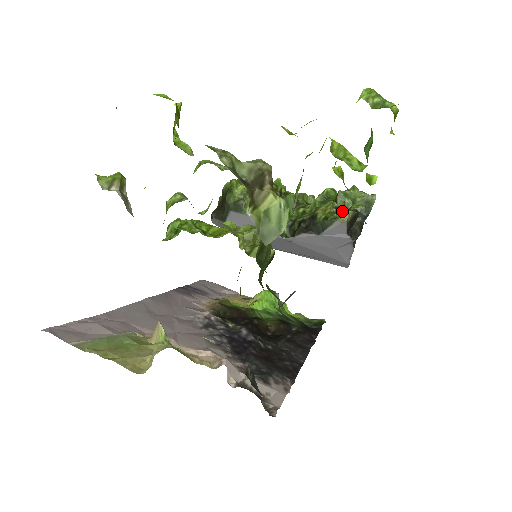
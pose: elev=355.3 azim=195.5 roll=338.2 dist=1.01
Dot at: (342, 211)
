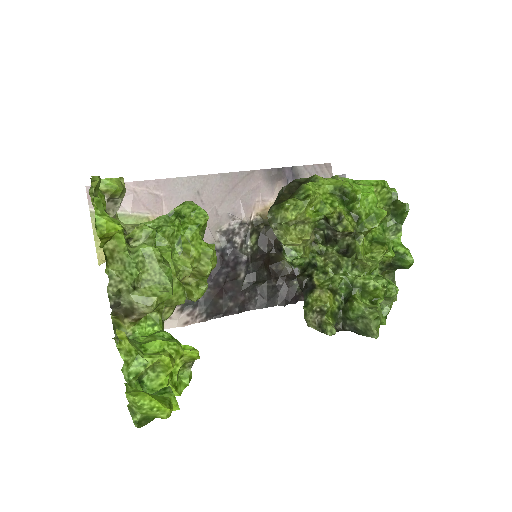
Dot at: (345, 309)
